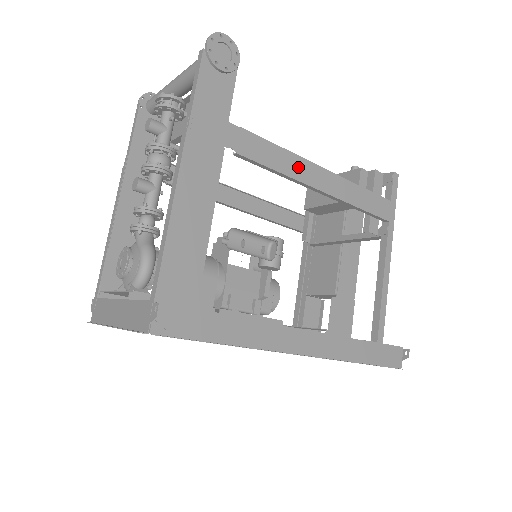
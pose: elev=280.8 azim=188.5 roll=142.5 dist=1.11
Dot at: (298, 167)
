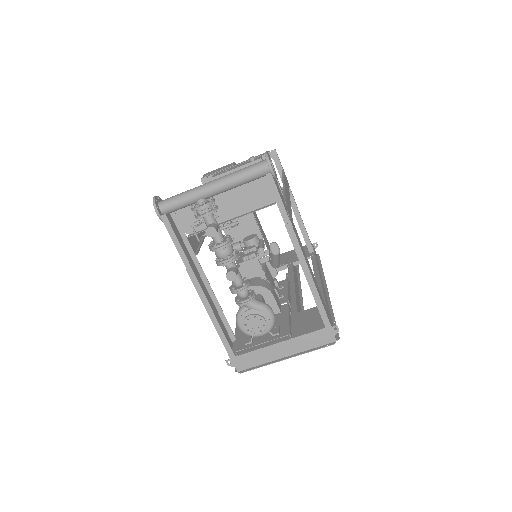
Dot at: occluded
